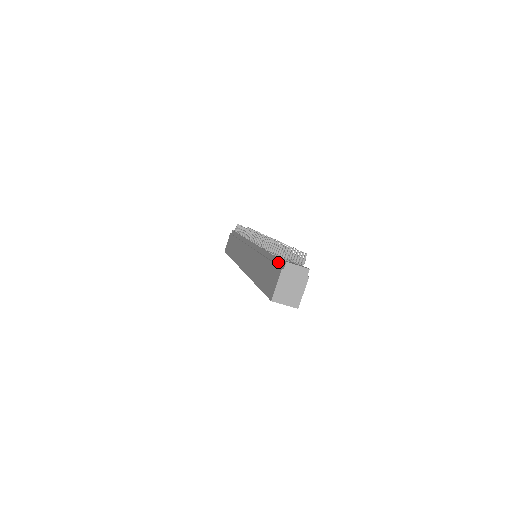
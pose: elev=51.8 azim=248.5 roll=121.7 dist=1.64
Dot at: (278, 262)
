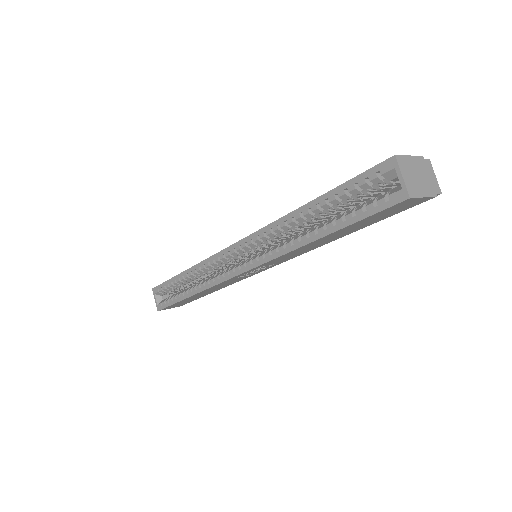
Dot at: occluded
